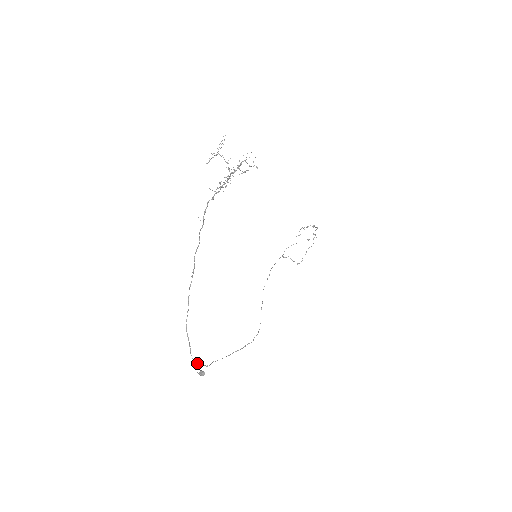
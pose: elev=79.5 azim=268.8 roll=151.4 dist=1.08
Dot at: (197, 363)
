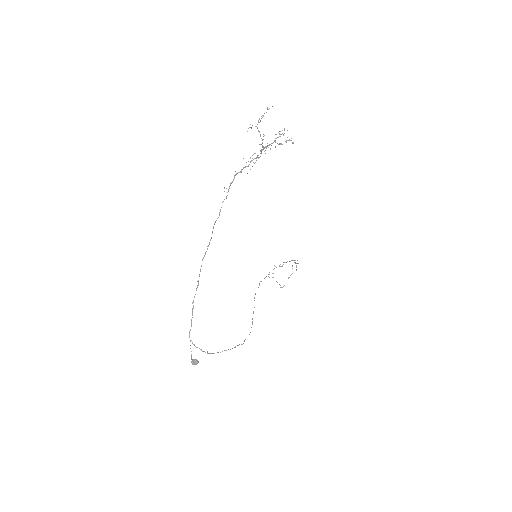
Dot at: occluded
